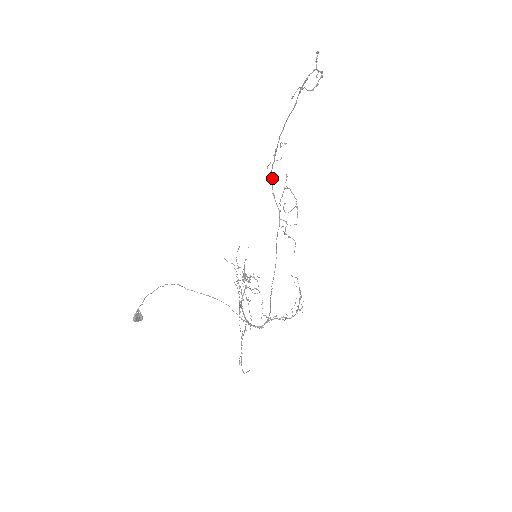
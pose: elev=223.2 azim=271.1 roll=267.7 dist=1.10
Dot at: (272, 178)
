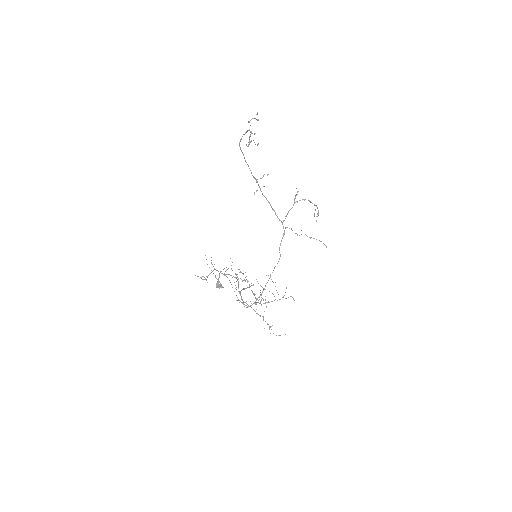
Dot at: (266, 199)
